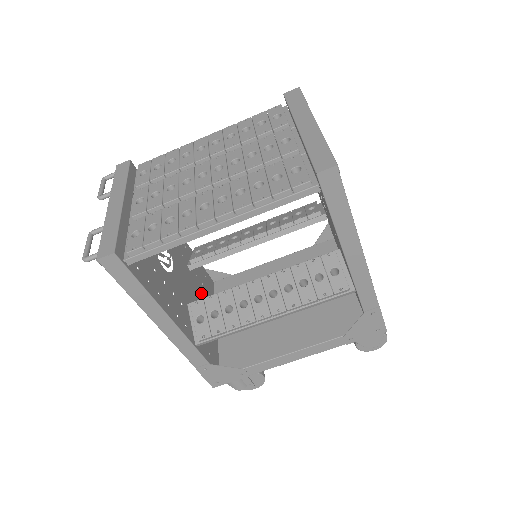
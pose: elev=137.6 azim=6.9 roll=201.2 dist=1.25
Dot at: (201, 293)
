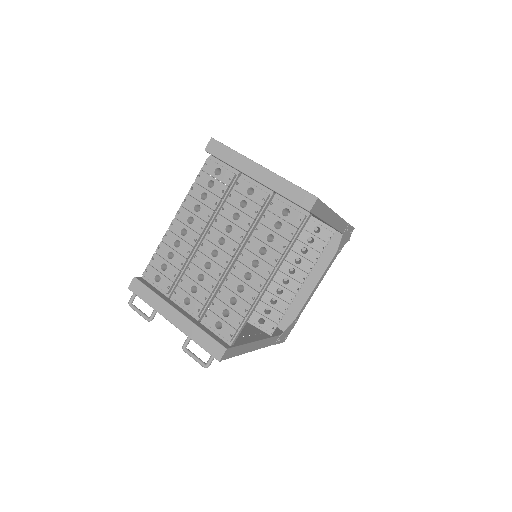
Dot at: occluded
